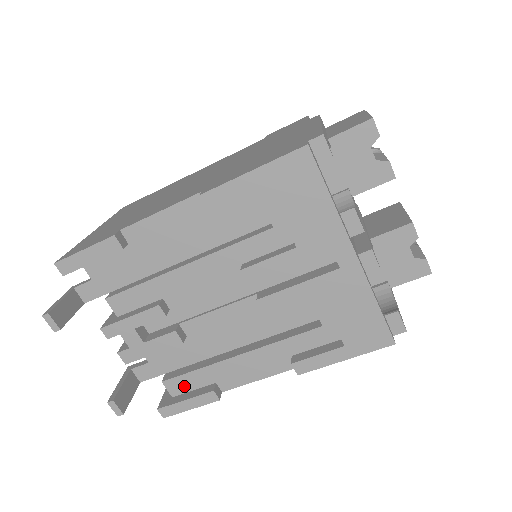
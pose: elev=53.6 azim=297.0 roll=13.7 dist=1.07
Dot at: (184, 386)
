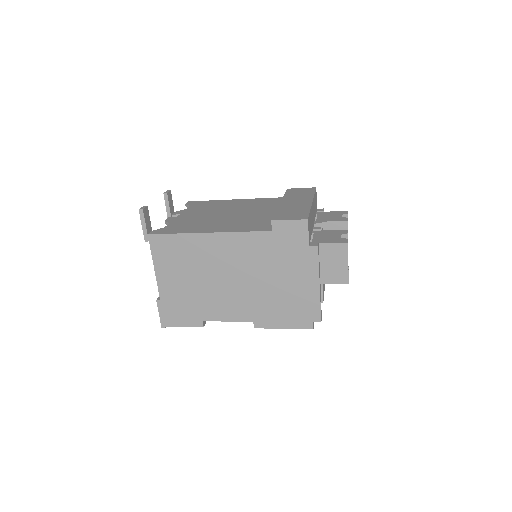
Dot at: occluded
